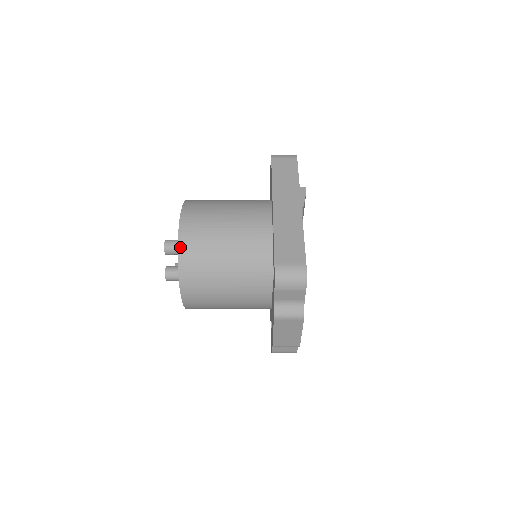
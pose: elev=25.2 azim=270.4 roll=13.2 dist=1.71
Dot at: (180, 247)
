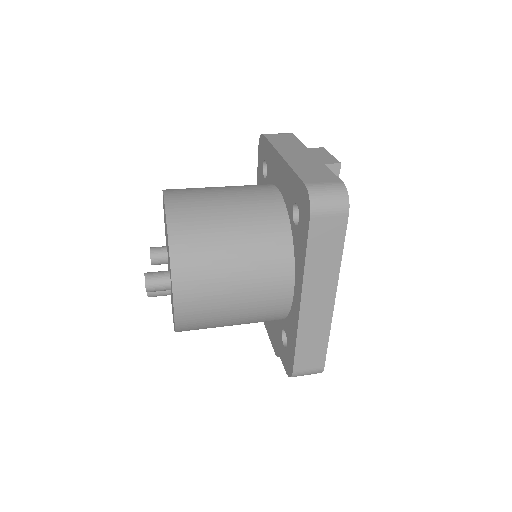
Dot at: (178, 328)
